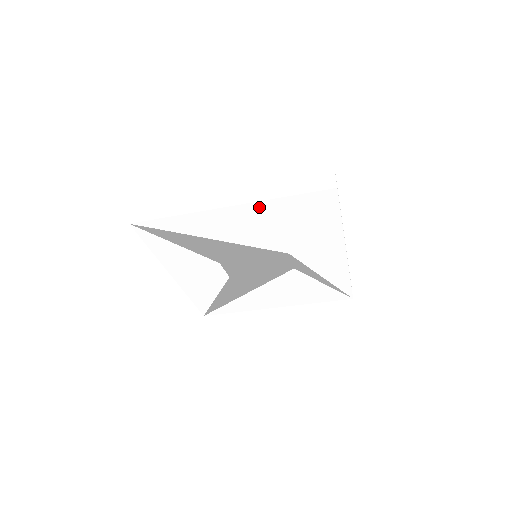
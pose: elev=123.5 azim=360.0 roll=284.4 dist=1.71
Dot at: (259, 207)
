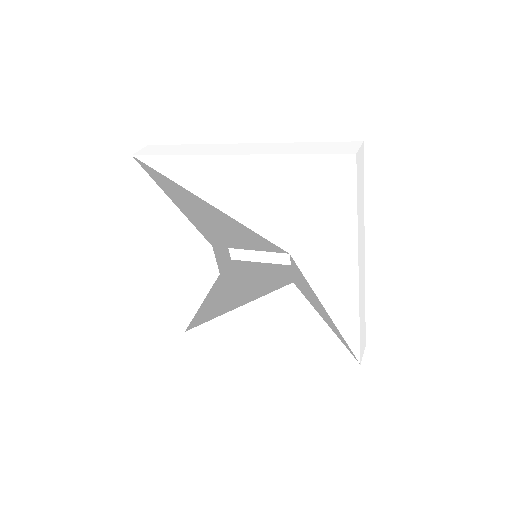
Dot at: (264, 164)
